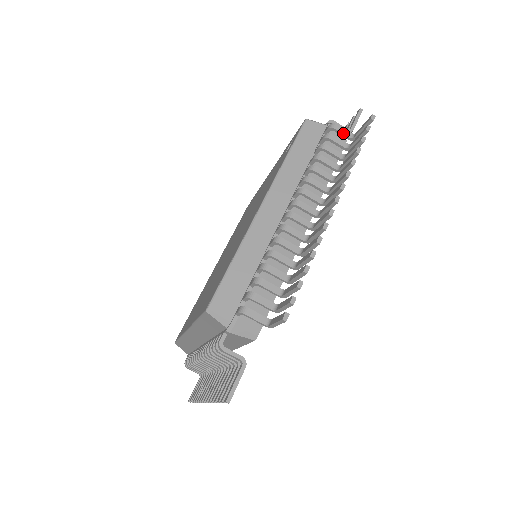
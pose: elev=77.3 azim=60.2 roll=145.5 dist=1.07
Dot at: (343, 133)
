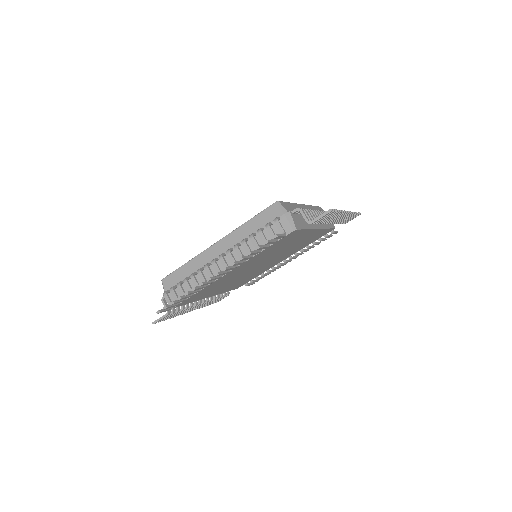
Dot at: occluded
